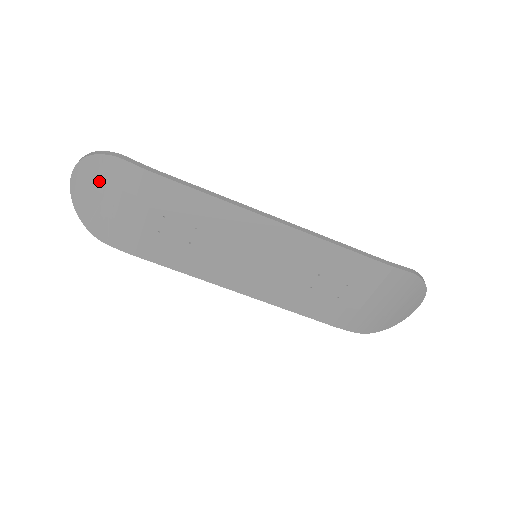
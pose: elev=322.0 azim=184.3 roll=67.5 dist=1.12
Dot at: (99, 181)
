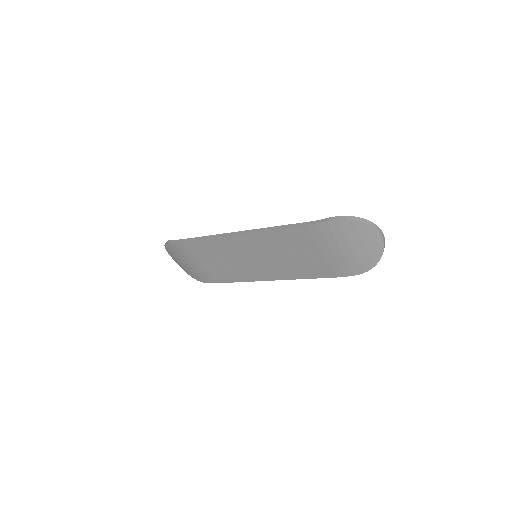
Dot at: (175, 256)
